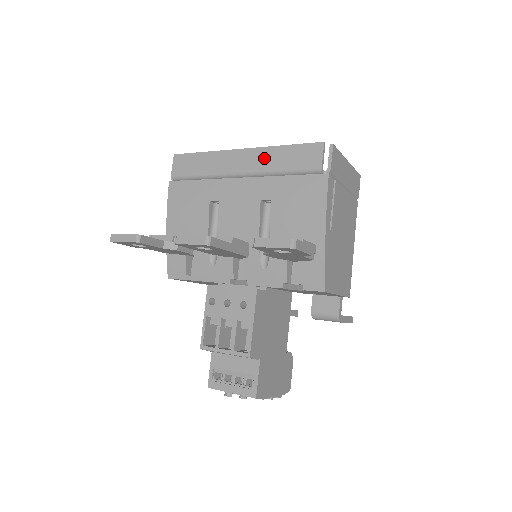
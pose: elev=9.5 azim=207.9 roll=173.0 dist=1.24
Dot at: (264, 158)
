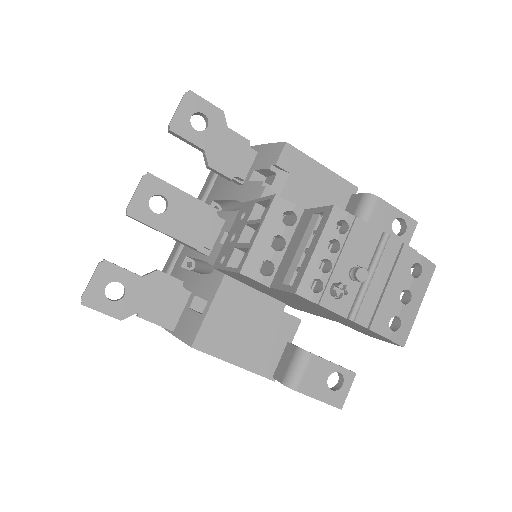
Dot at: occluded
